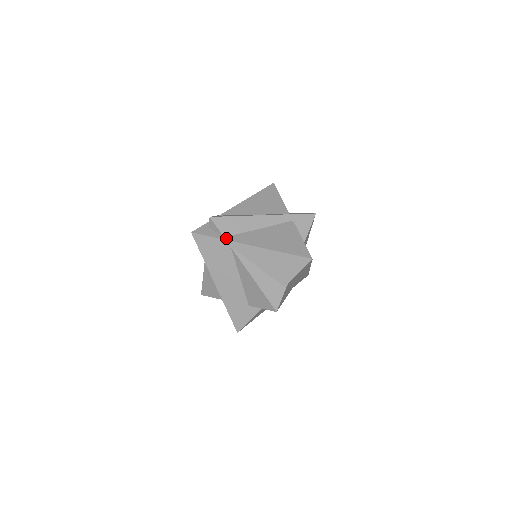
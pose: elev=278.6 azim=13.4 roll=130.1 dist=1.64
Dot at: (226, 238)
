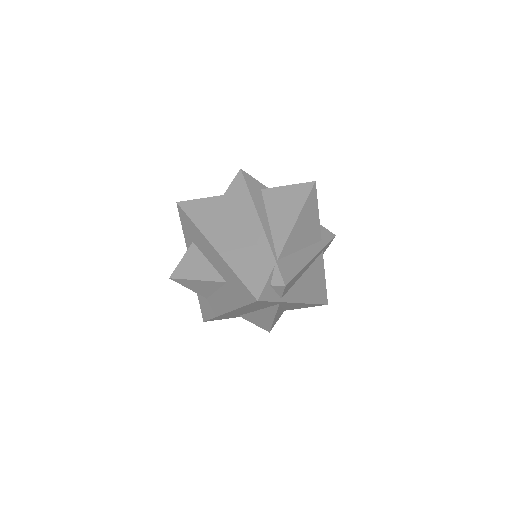
Dot at: (283, 299)
